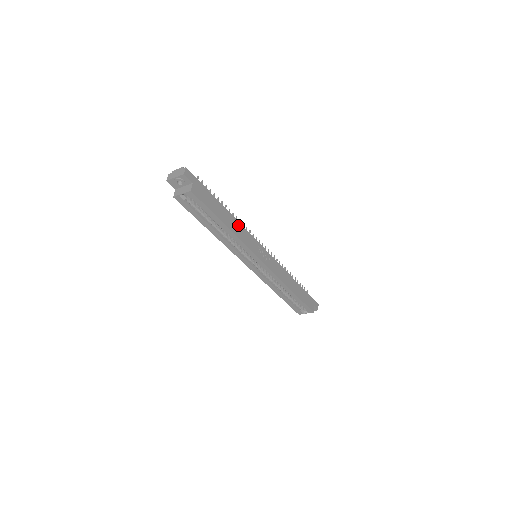
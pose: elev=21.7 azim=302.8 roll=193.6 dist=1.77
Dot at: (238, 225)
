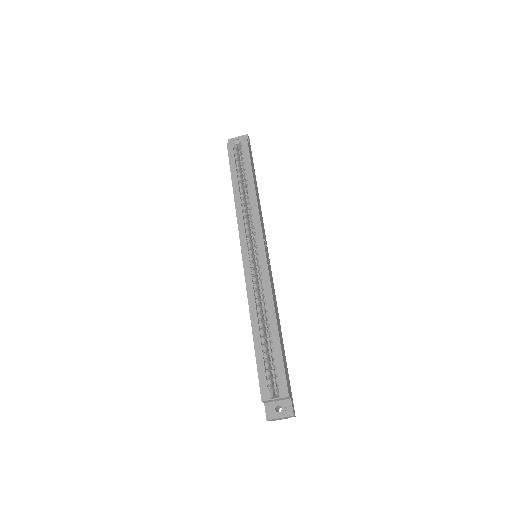
Dot at: (260, 206)
